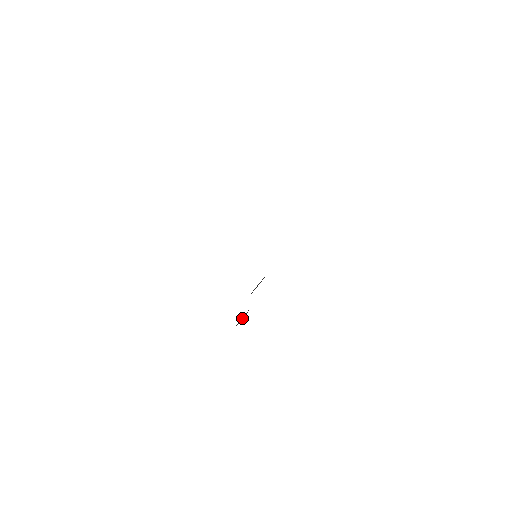
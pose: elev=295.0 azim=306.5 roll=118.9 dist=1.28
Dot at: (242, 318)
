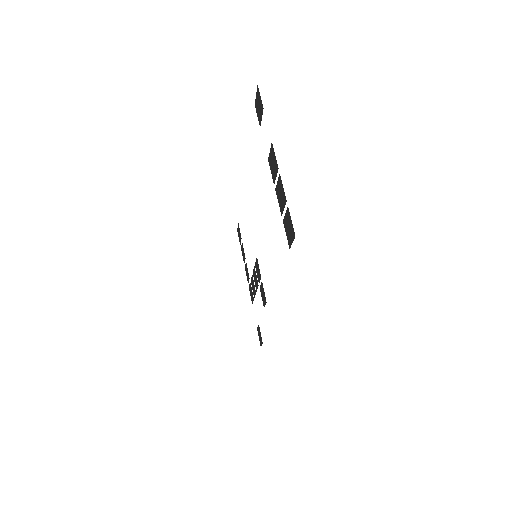
Dot at: occluded
